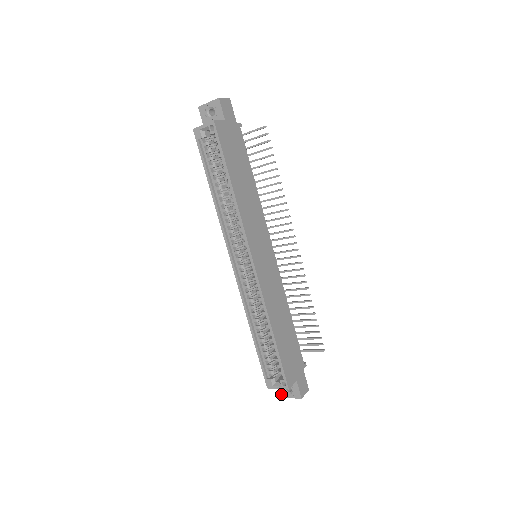
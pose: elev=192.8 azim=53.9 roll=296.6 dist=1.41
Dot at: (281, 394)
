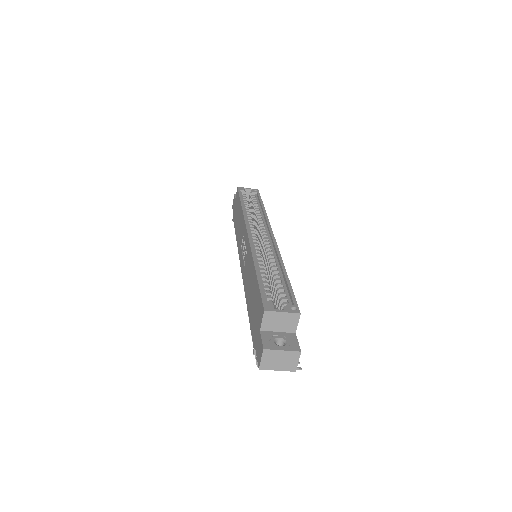
Dot at: (266, 345)
